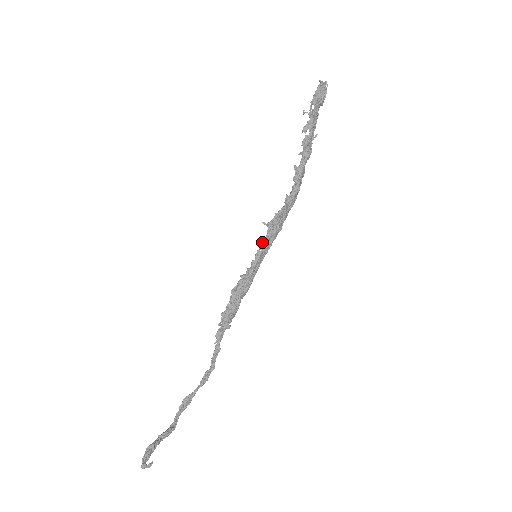
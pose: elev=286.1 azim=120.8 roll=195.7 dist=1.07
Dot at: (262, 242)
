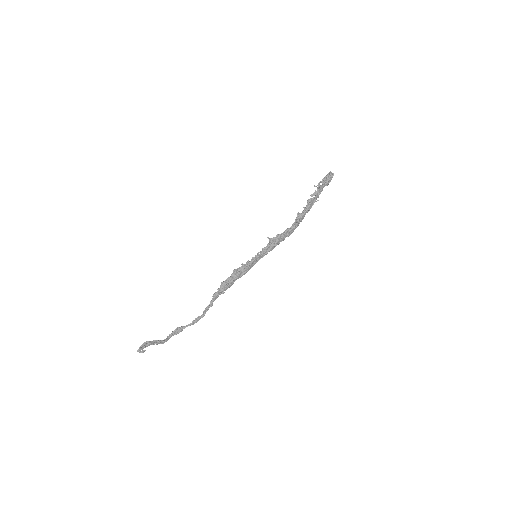
Dot at: (263, 249)
